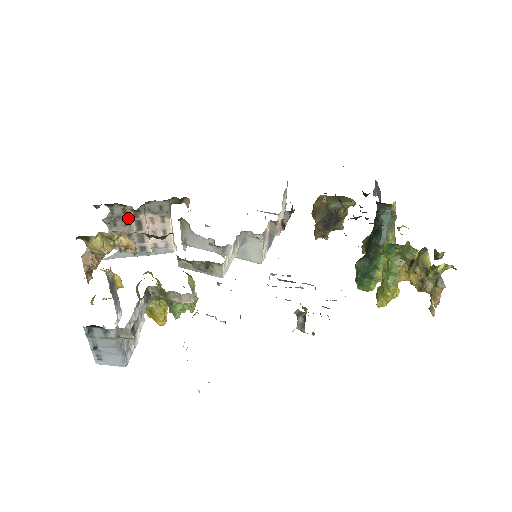
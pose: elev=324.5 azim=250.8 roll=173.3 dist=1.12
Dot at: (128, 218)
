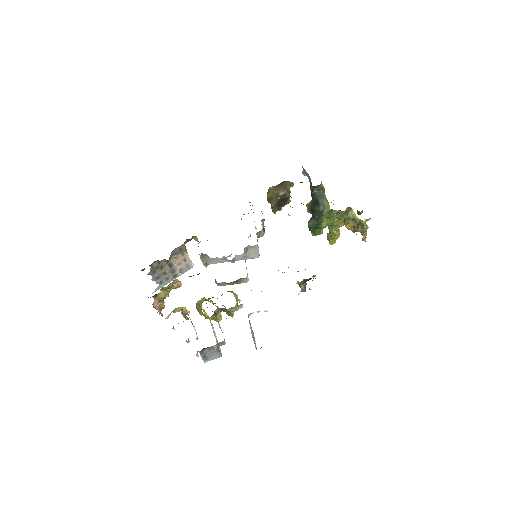
Dot at: (163, 265)
